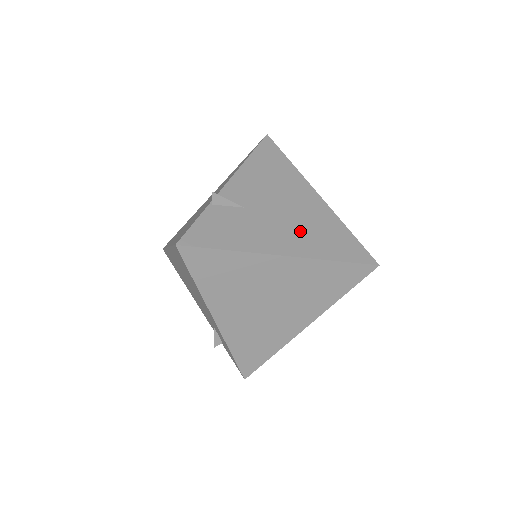
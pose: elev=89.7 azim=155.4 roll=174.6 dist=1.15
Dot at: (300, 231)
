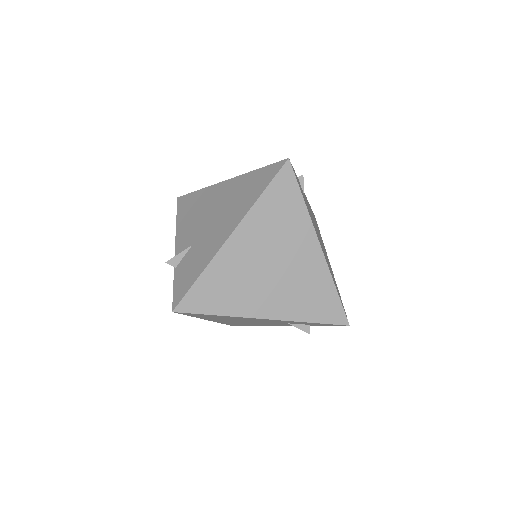
Dot at: (230, 211)
